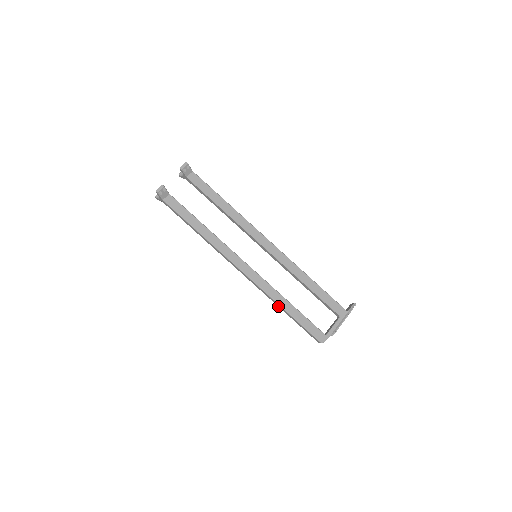
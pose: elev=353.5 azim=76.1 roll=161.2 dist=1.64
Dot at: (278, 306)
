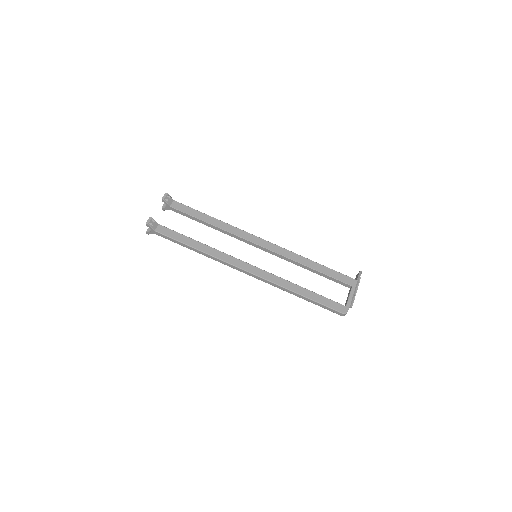
Dot at: occluded
